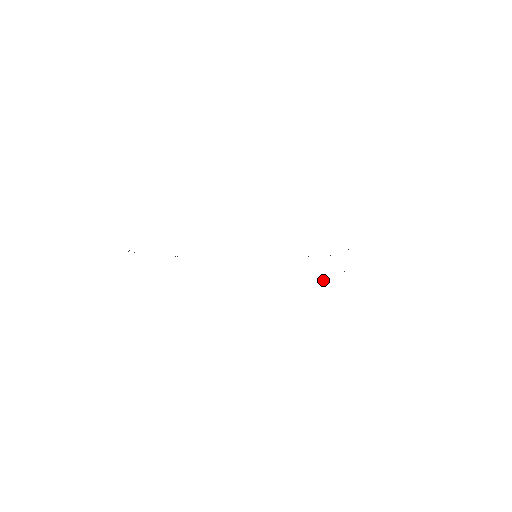
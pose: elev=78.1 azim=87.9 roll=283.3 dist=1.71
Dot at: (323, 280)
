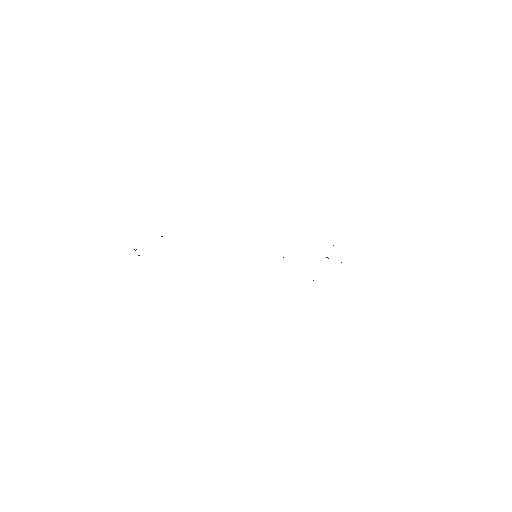
Dot at: occluded
